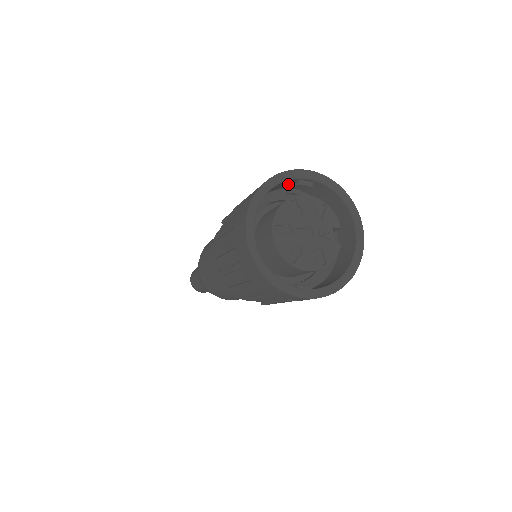
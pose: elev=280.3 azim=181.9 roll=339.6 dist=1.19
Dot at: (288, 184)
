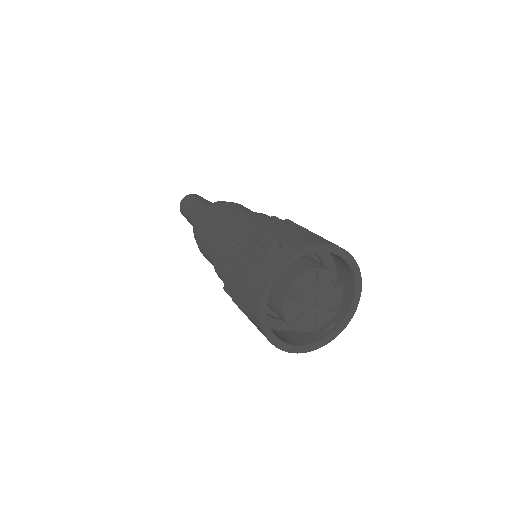
Dot at: occluded
